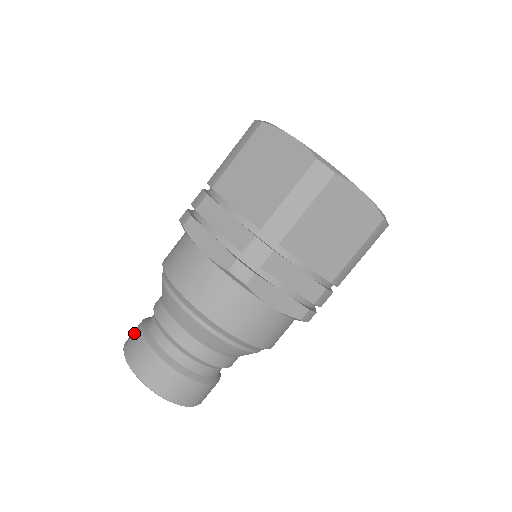
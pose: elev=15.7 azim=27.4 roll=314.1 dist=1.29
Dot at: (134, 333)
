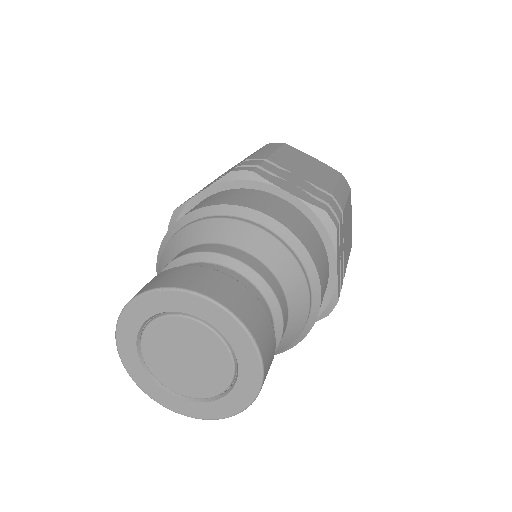
Dot at: (176, 272)
